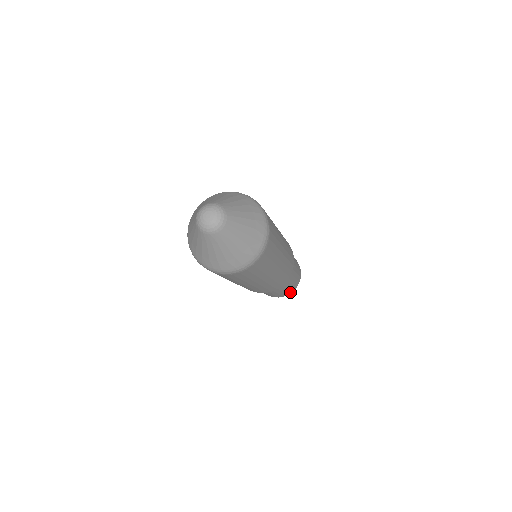
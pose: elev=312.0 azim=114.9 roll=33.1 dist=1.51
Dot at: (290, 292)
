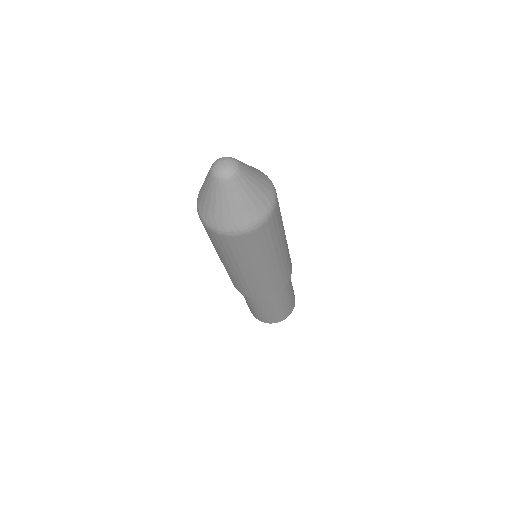
Dot at: (282, 318)
